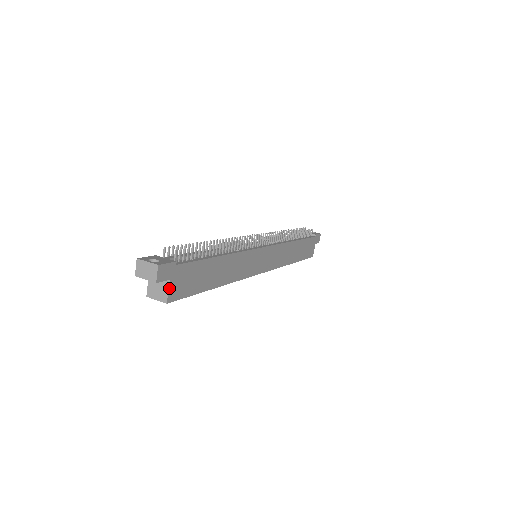
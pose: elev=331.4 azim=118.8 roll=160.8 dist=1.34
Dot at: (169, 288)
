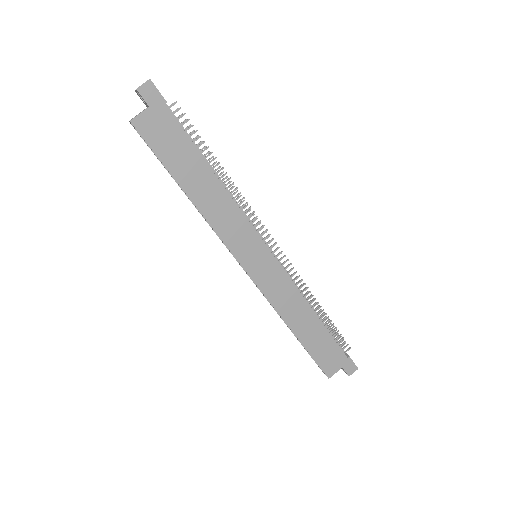
Dot at: (143, 113)
